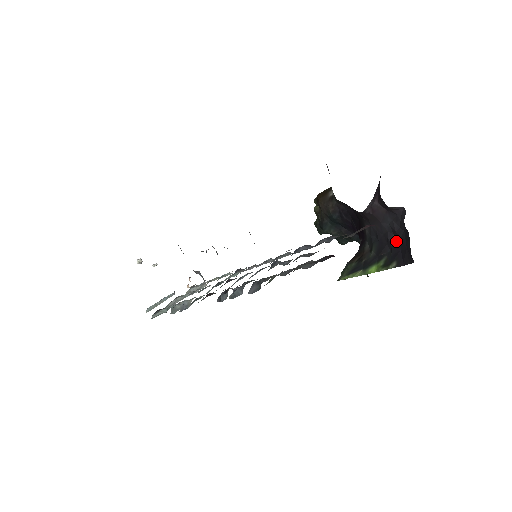
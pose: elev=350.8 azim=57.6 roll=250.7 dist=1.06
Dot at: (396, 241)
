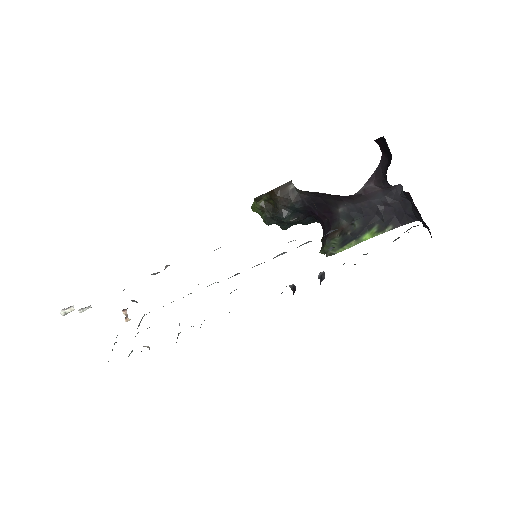
Dot at: (388, 210)
